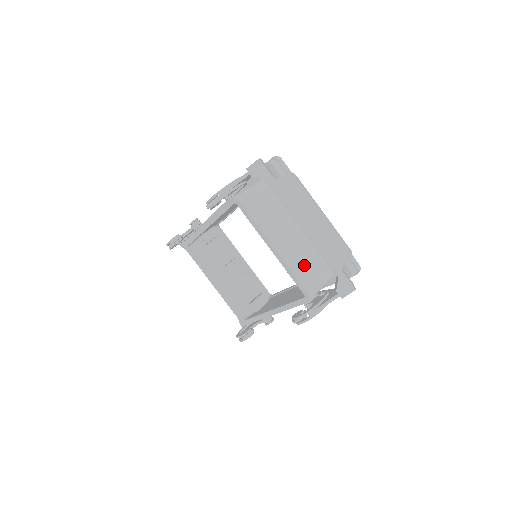
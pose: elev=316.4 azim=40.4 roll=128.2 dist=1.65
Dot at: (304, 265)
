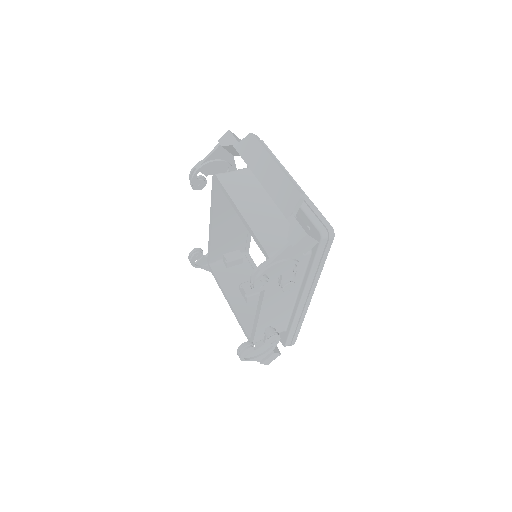
Dot at: (272, 231)
